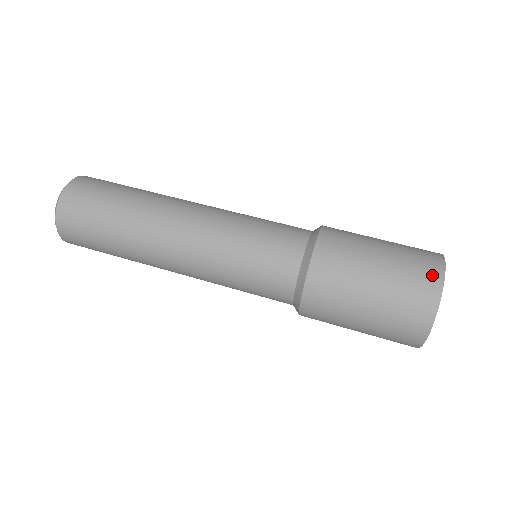
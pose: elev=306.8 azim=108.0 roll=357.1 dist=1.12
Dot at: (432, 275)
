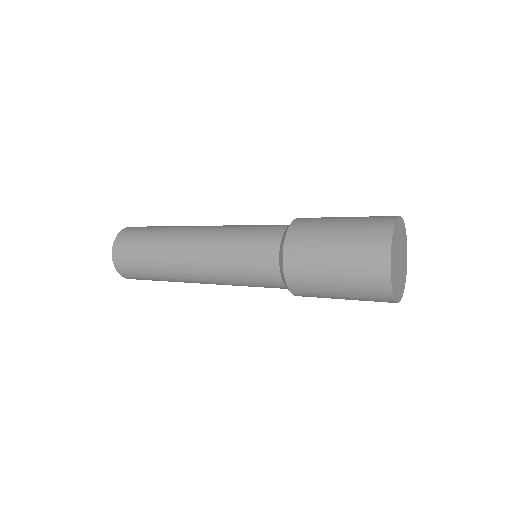
Dot at: (385, 220)
